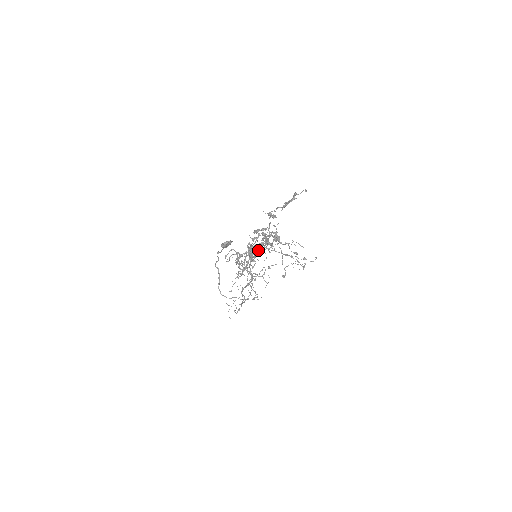
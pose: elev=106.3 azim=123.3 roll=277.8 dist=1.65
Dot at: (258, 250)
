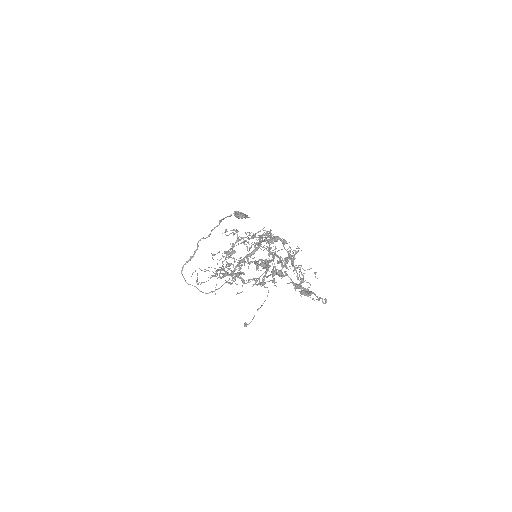
Dot at: (256, 261)
